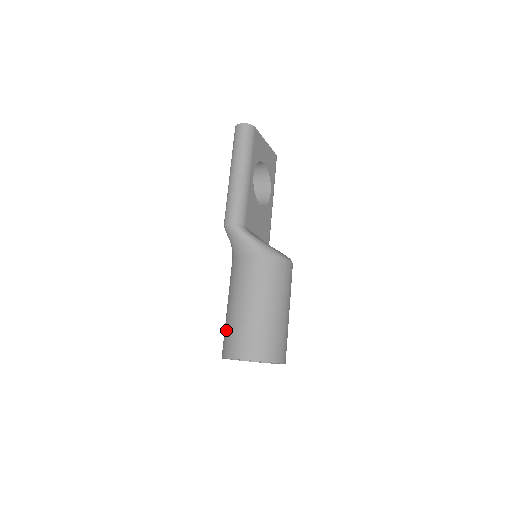
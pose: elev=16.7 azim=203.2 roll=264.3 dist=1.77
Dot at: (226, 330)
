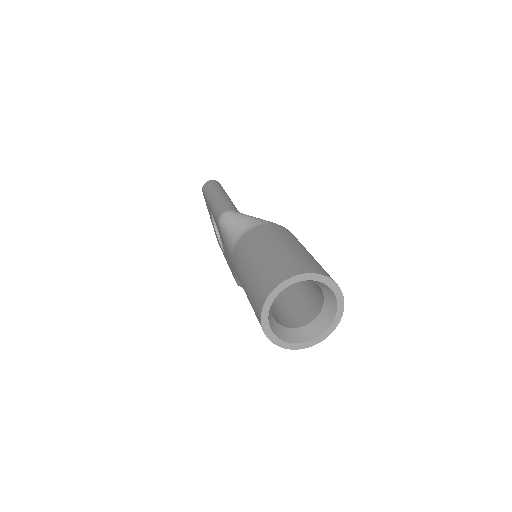
Dot at: (258, 278)
